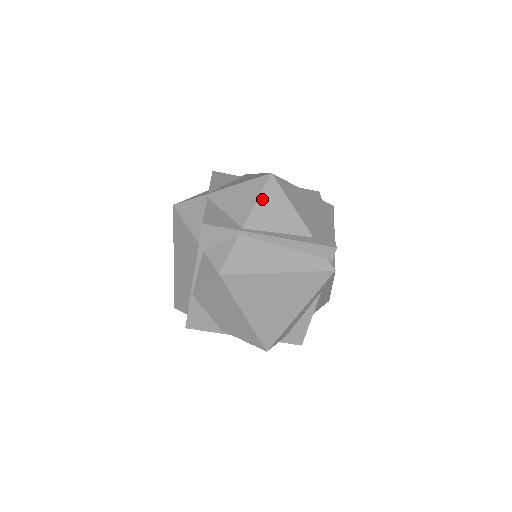
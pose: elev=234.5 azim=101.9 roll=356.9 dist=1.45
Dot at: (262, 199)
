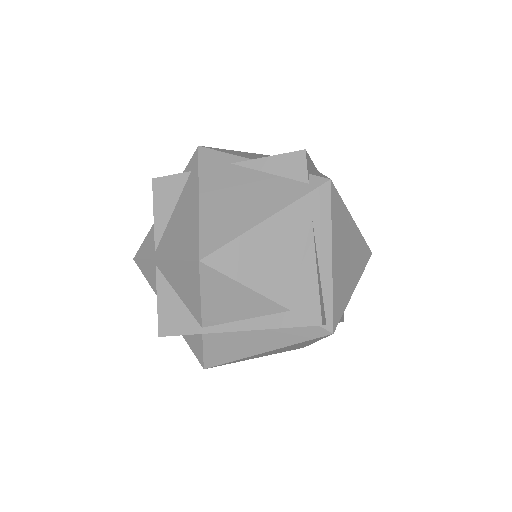
Dot at: (205, 293)
